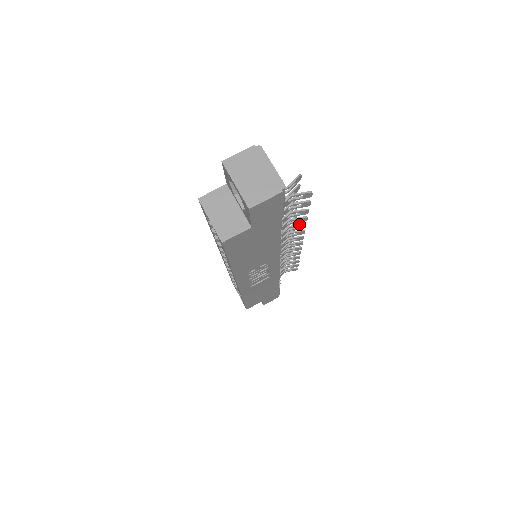
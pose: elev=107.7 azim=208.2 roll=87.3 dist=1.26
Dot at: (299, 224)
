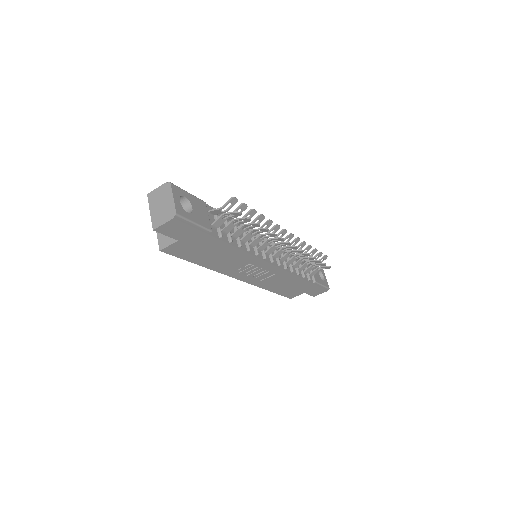
Dot at: (268, 233)
